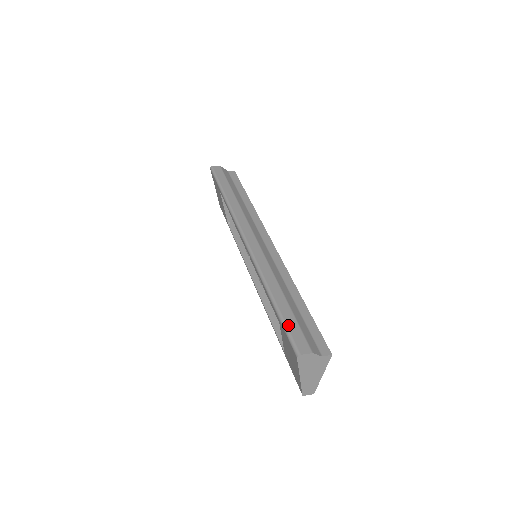
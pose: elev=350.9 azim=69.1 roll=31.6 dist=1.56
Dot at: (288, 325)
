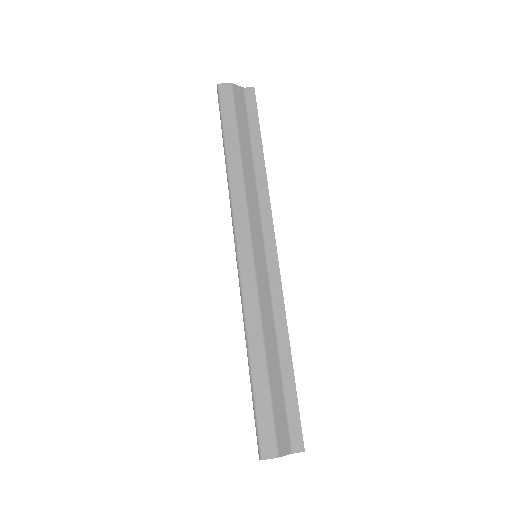
Dot at: (259, 412)
